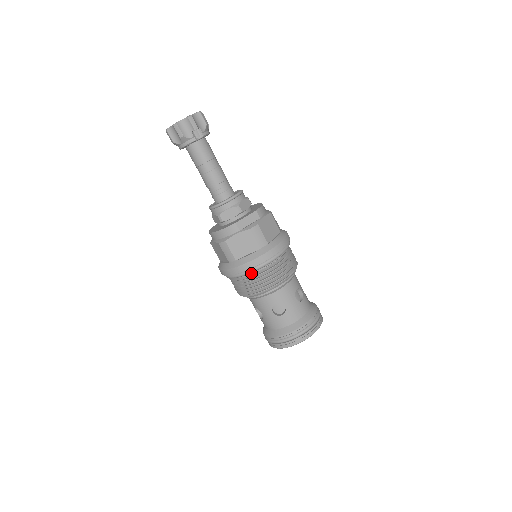
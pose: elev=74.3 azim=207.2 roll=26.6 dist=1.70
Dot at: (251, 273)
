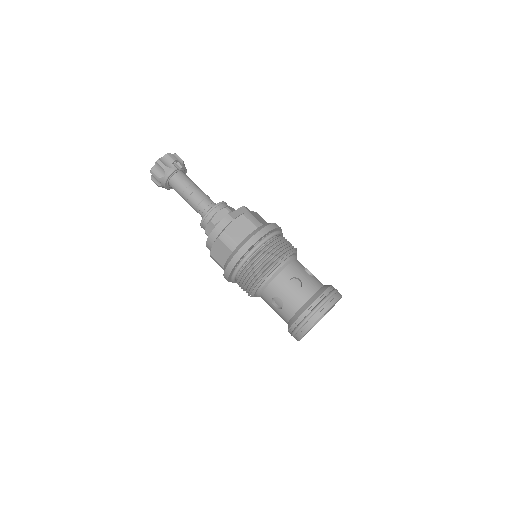
Dot at: (256, 252)
